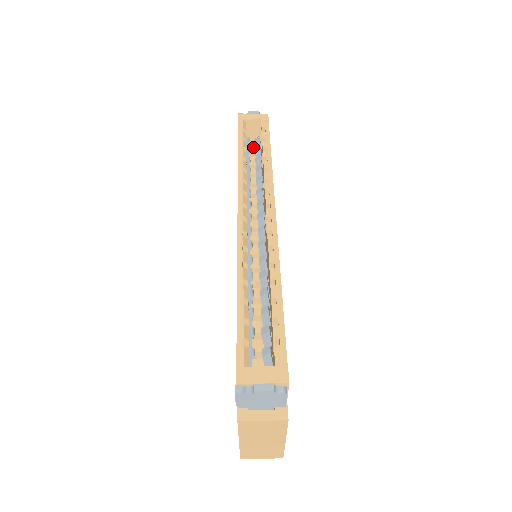
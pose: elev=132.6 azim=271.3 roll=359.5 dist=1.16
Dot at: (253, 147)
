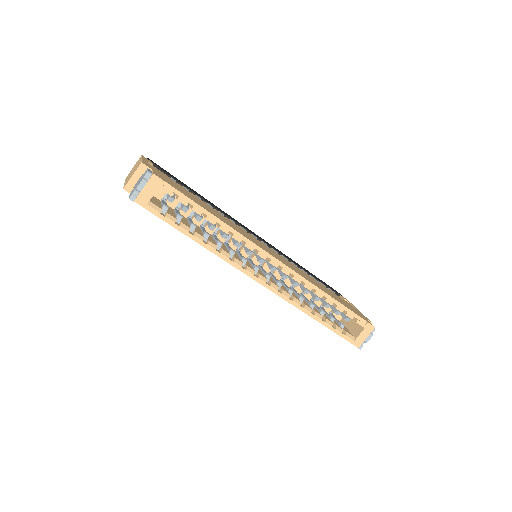
Dot at: occluded
